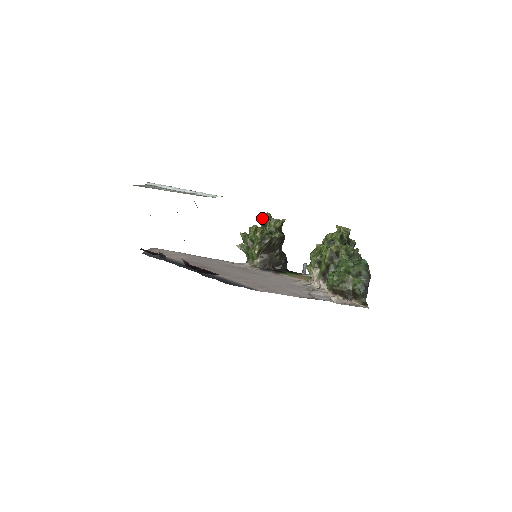
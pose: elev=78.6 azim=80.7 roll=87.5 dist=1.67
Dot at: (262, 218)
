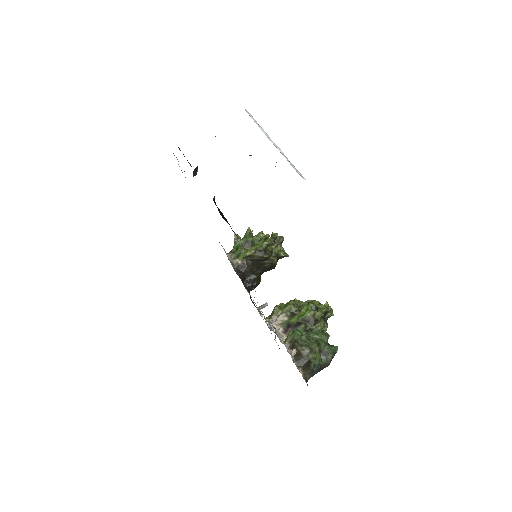
Dot at: (276, 236)
